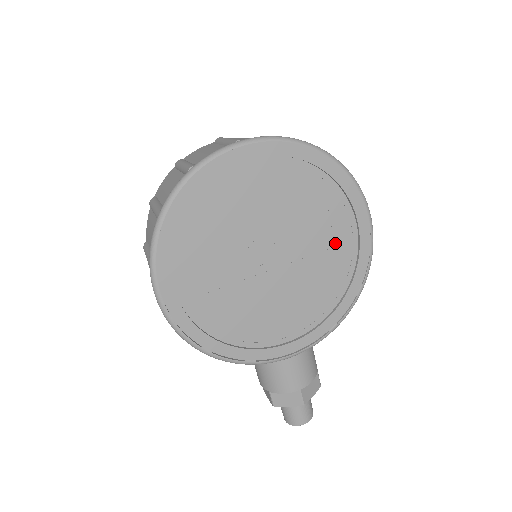
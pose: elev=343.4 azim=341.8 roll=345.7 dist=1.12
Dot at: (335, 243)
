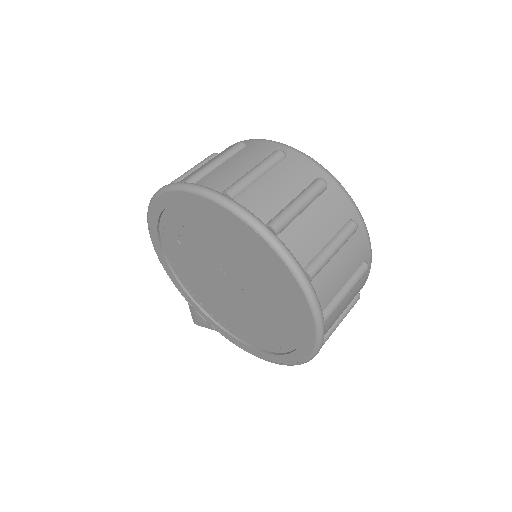
Dot at: (272, 333)
